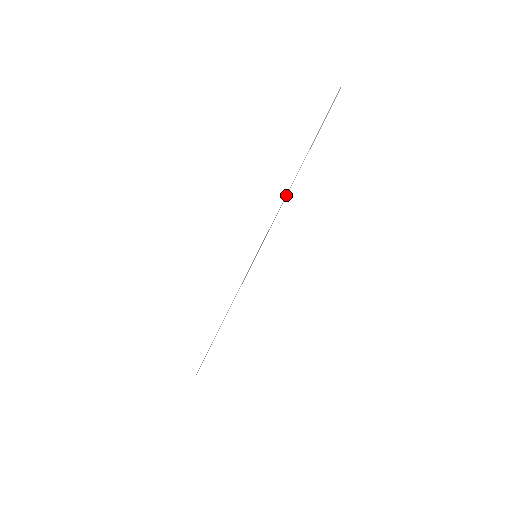
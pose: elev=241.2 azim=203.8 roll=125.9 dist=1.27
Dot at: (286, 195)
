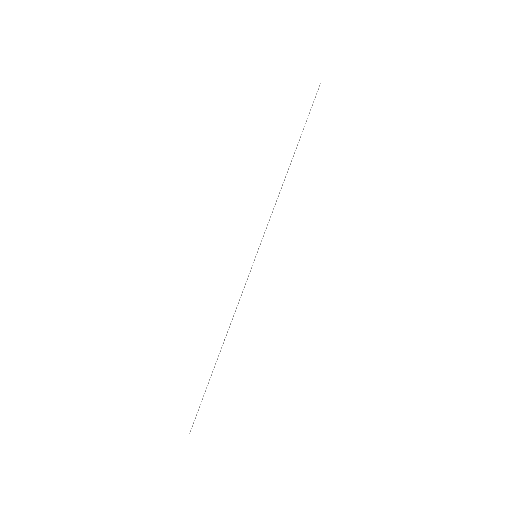
Dot at: (282, 185)
